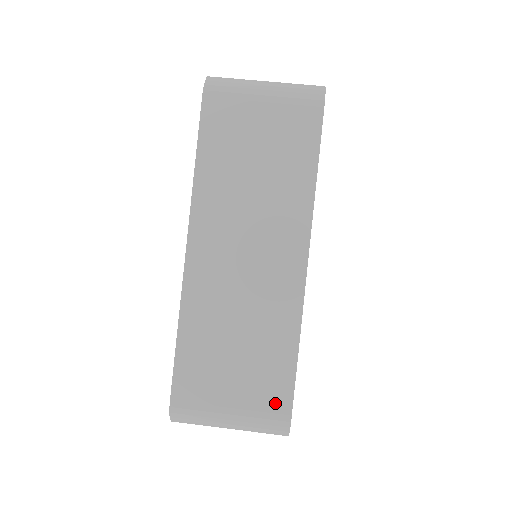
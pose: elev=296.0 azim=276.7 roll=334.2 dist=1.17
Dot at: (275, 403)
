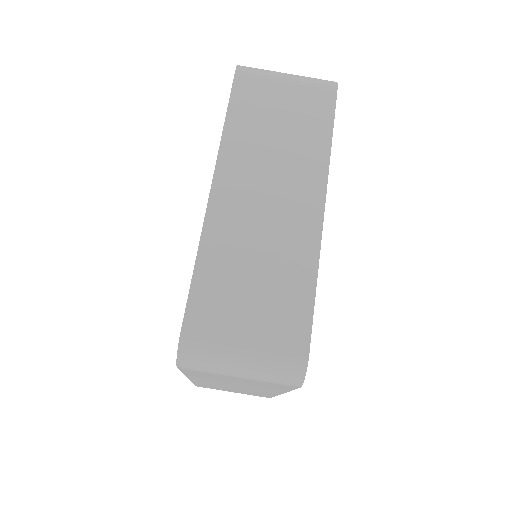
Dot at: (260, 396)
